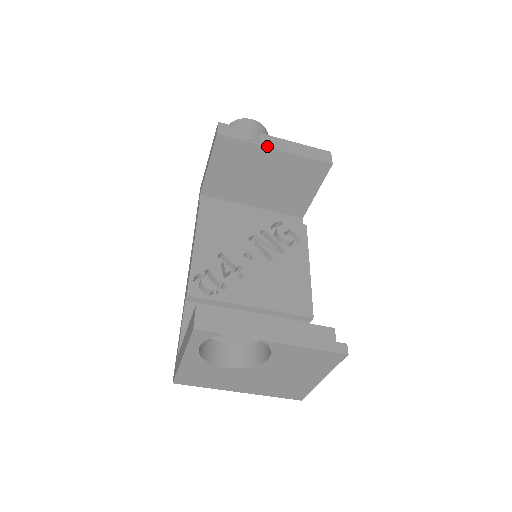
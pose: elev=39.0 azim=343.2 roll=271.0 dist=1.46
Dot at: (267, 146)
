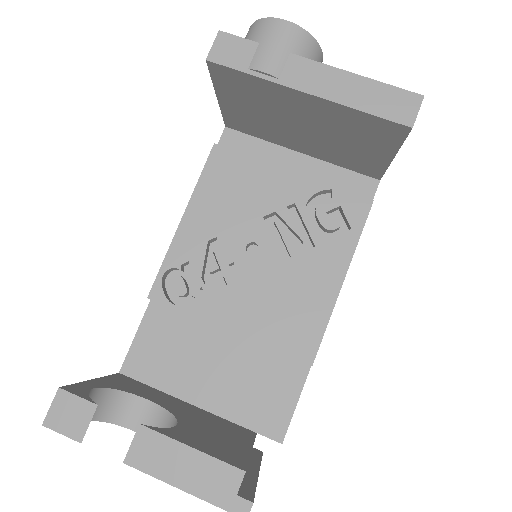
Dot at: (290, 85)
